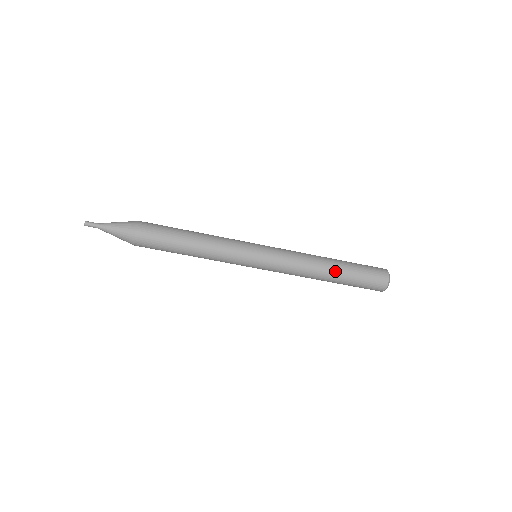
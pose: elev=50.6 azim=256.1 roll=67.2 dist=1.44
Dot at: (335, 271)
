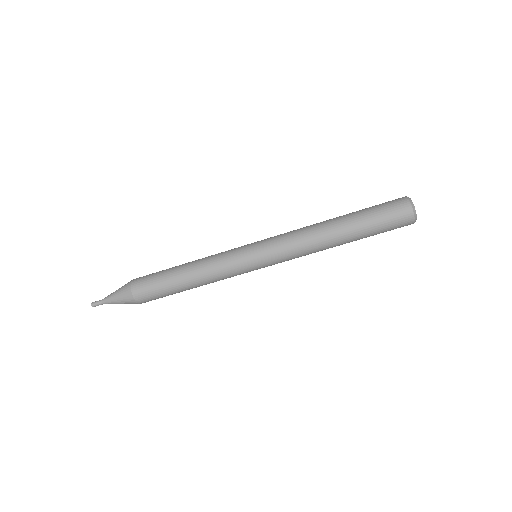
Dot at: (346, 238)
